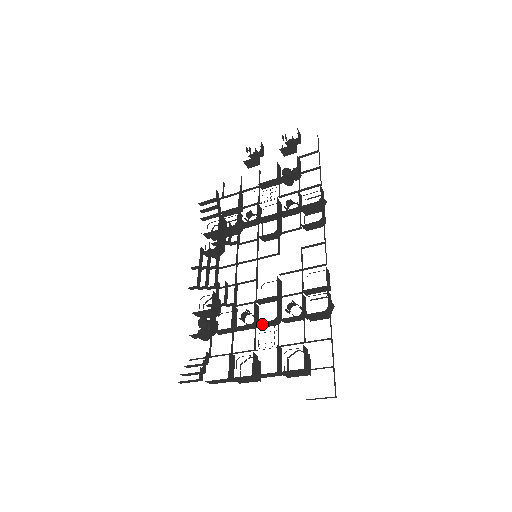
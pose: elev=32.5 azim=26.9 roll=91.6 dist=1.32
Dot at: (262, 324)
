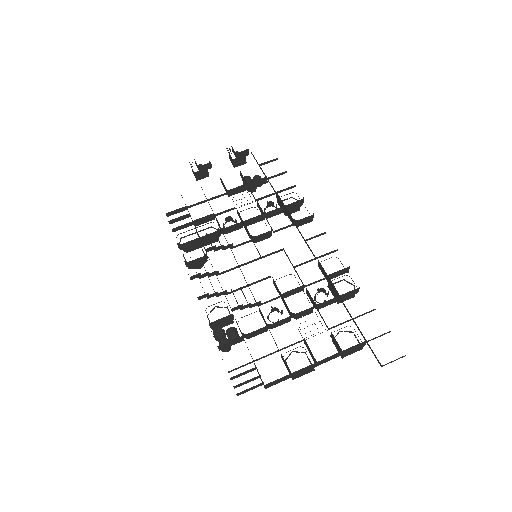
Dot at: (298, 315)
